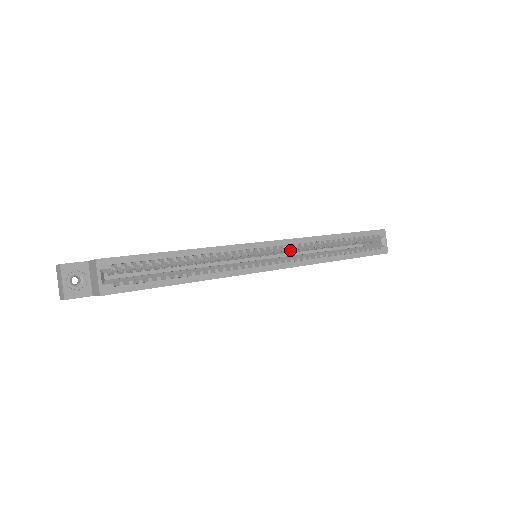
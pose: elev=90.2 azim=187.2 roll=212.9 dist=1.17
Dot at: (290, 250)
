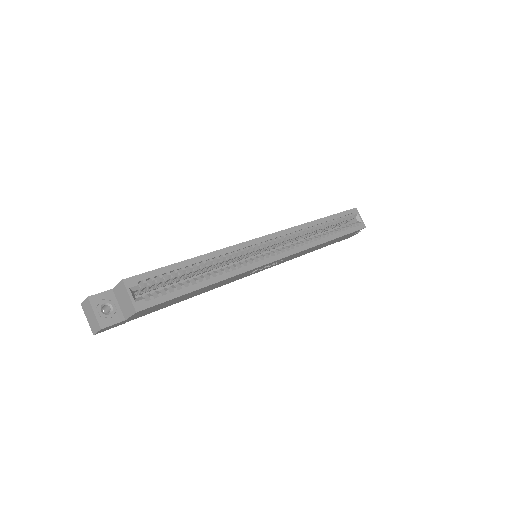
Dot at: (285, 241)
